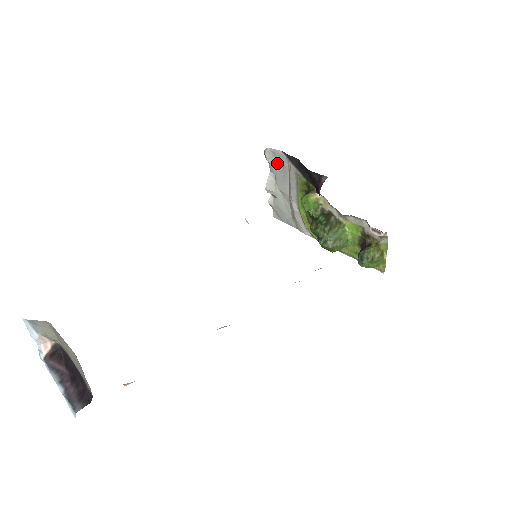
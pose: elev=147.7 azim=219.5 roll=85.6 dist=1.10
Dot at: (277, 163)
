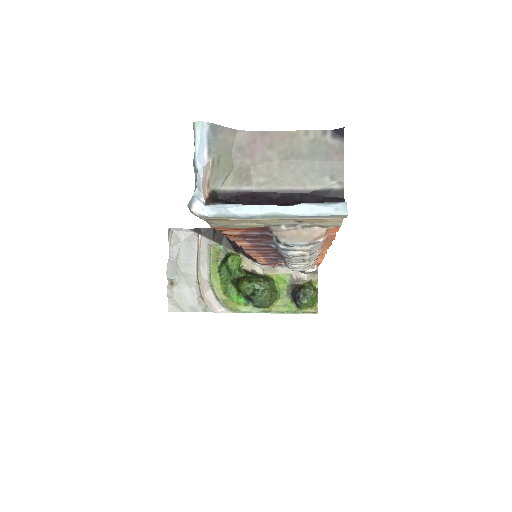
Dot at: (181, 243)
